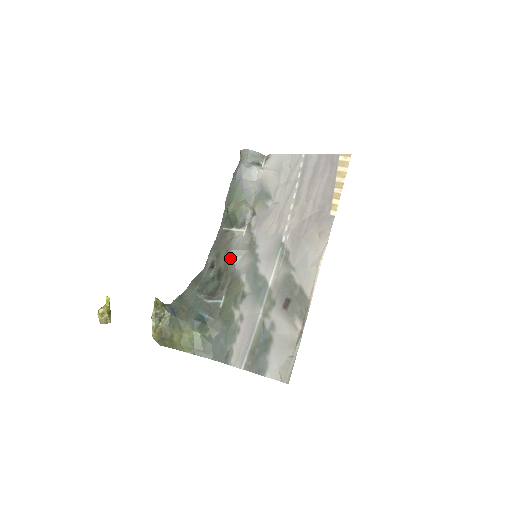
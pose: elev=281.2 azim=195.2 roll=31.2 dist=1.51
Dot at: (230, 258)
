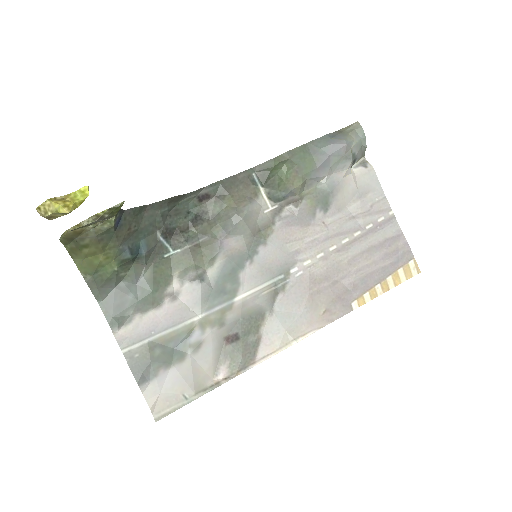
Dot at: (231, 223)
